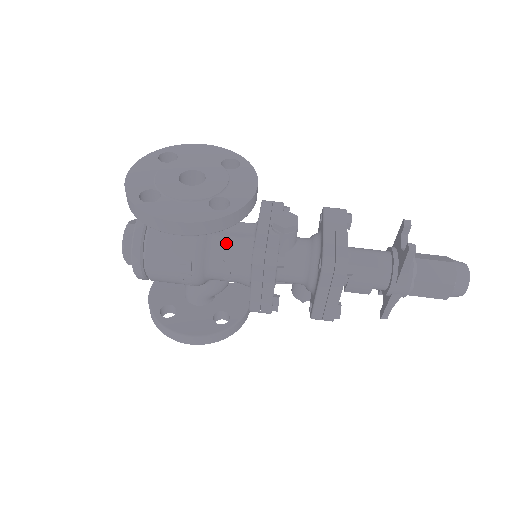
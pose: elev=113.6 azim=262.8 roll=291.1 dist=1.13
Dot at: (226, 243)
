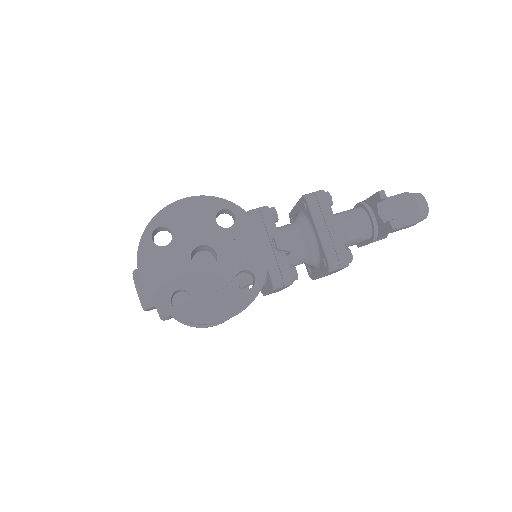
Dot at: occluded
